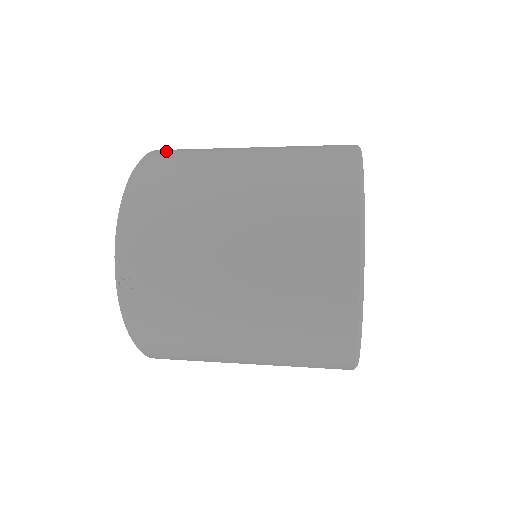
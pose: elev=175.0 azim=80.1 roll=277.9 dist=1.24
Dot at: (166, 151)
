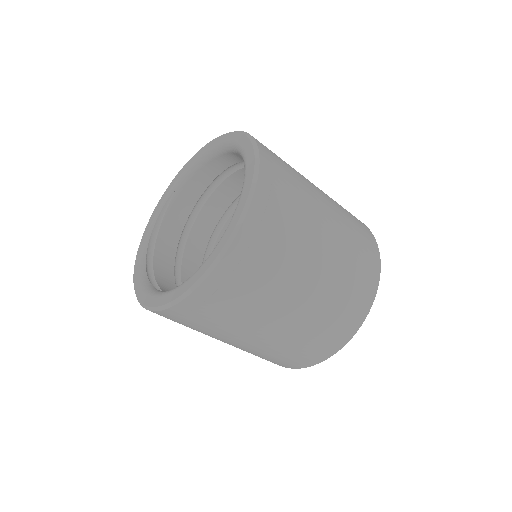
Dot at: occluded
